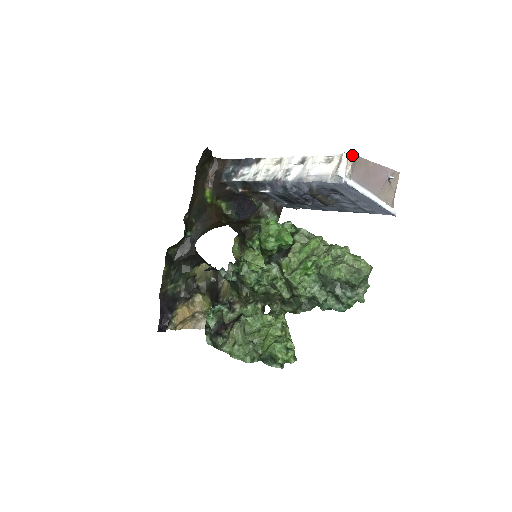
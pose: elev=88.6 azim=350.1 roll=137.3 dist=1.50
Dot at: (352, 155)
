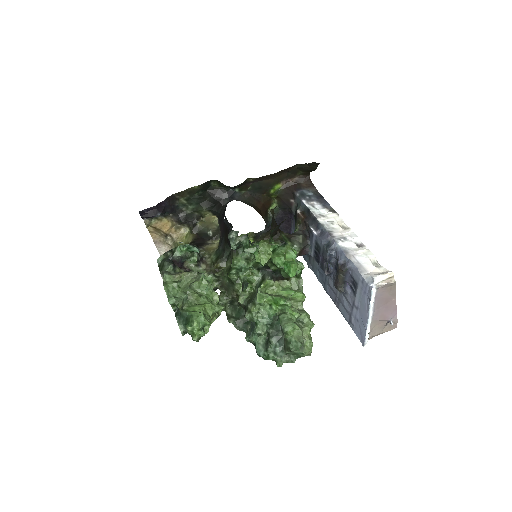
Dot at: (394, 279)
